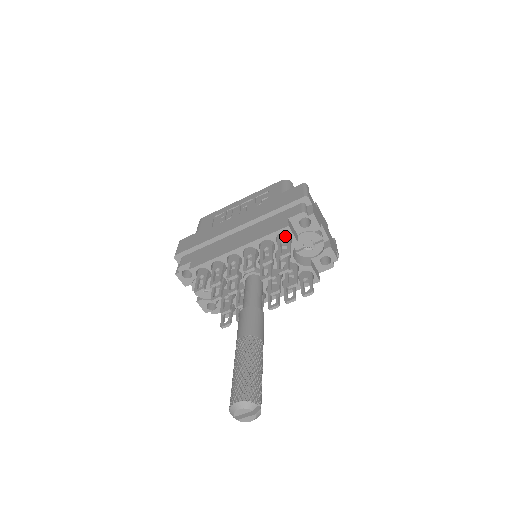
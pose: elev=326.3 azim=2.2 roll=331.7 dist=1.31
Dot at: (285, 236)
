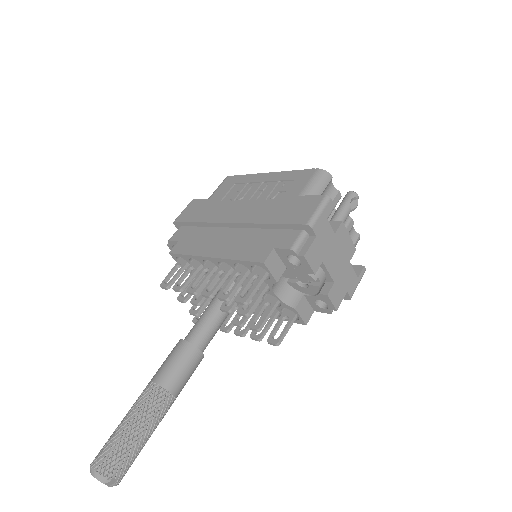
Dot at: (262, 269)
